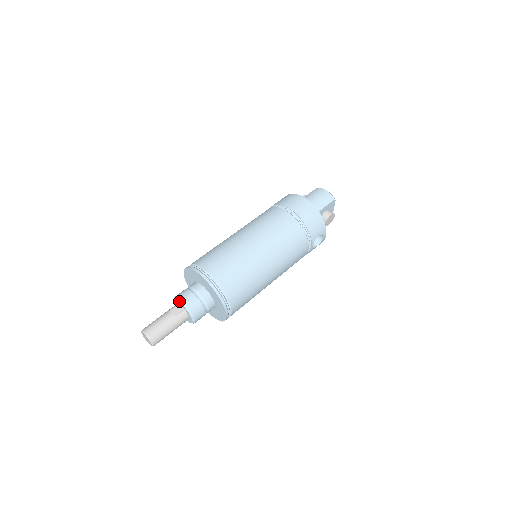
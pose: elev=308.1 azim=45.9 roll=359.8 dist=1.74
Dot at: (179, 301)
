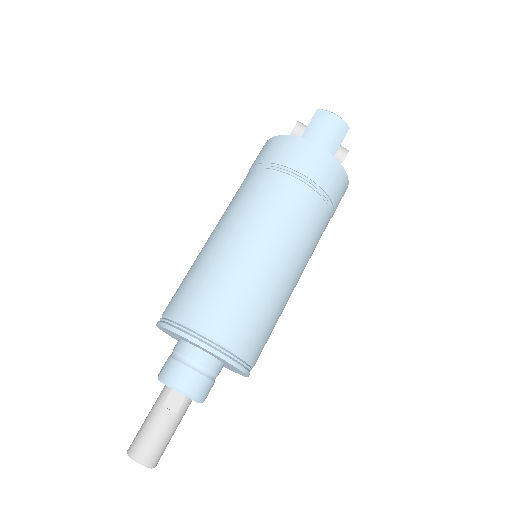
Dot at: occluded
